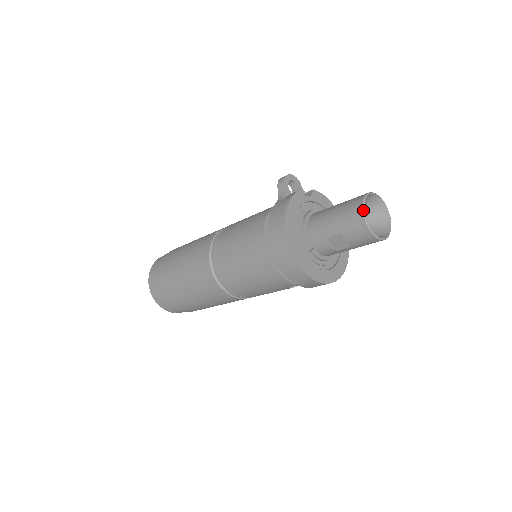
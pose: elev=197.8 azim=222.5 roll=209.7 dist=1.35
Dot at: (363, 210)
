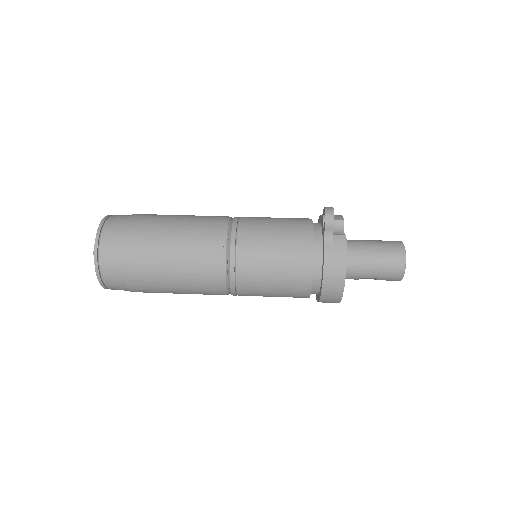
Dot at: occluded
